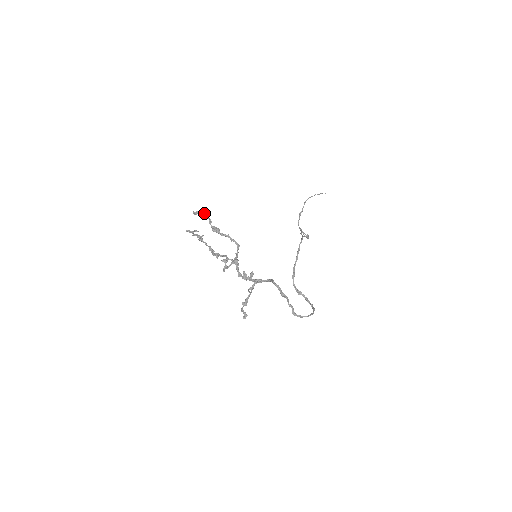
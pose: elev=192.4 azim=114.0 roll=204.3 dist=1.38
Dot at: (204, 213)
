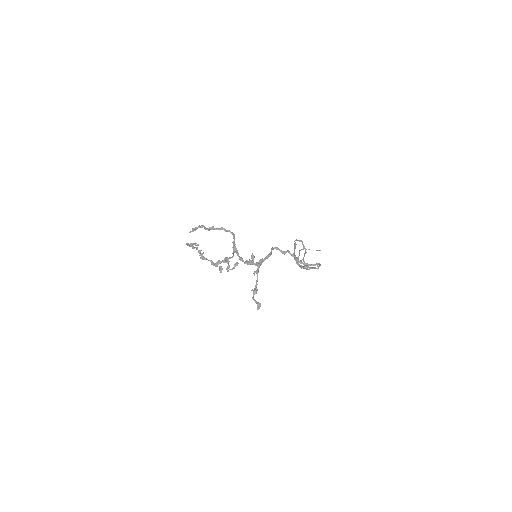
Dot at: (199, 227)
